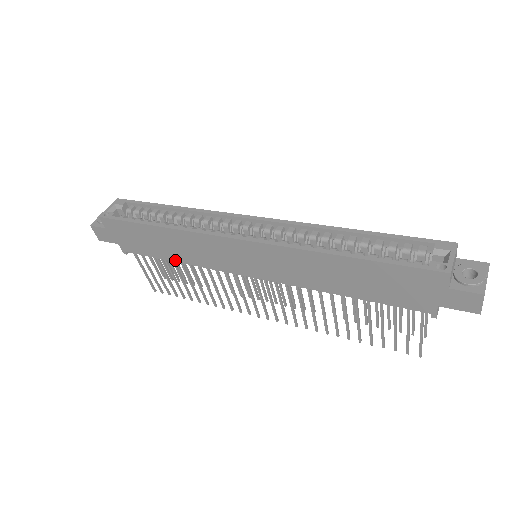
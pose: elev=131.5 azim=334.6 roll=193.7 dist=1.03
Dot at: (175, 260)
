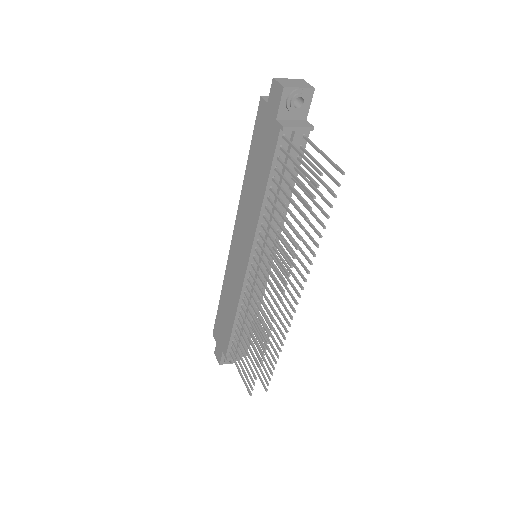
Dot at: (234, 318)
